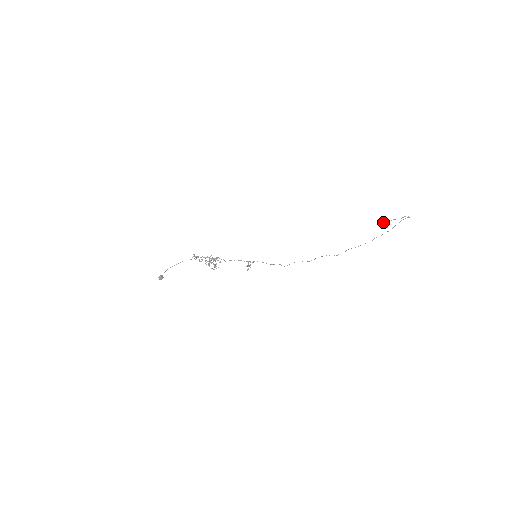
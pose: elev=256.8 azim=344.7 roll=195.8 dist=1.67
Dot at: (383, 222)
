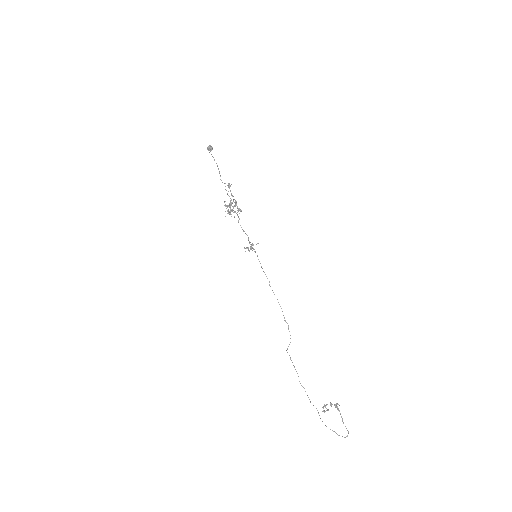
Dot at: (336, 404)
